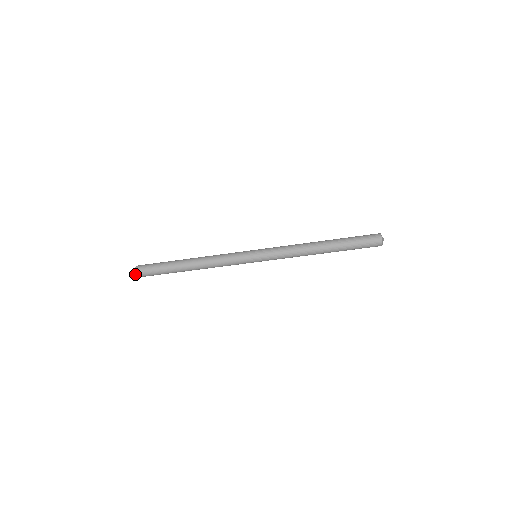
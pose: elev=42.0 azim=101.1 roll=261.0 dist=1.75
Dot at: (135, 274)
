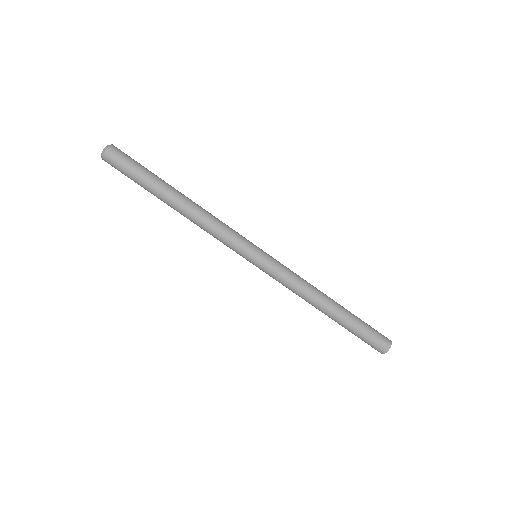
Dot at: occluded
